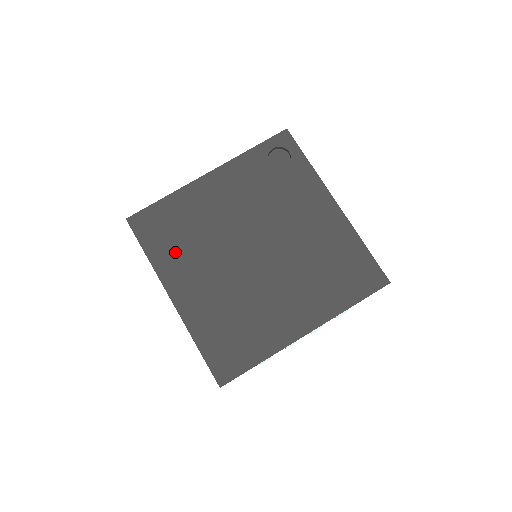
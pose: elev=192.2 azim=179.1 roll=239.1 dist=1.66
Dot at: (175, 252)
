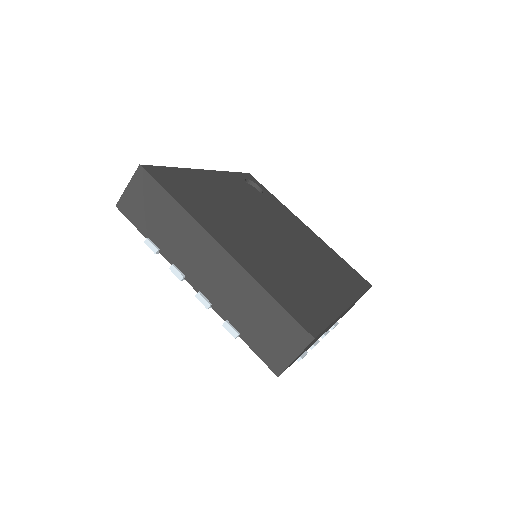
Dot at: (205, 209)
